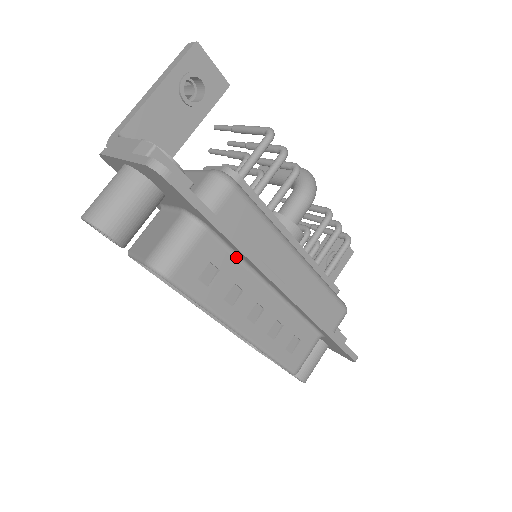
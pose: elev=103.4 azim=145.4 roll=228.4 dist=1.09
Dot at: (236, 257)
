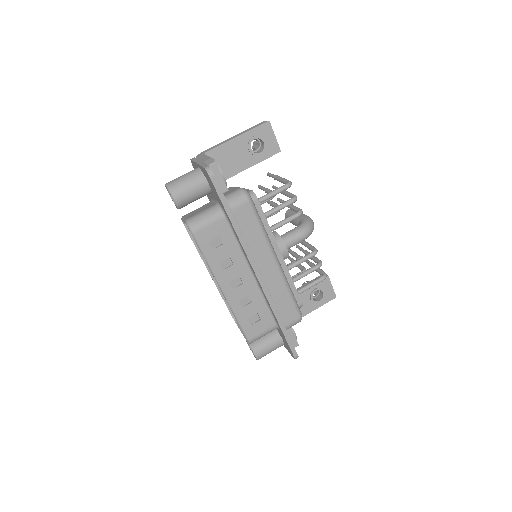
Dot at: (236, 242)
